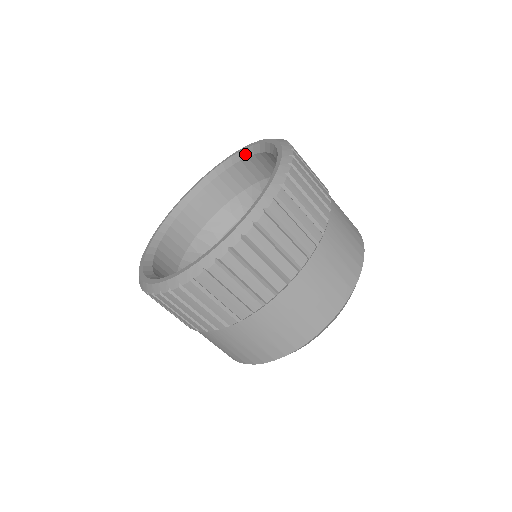
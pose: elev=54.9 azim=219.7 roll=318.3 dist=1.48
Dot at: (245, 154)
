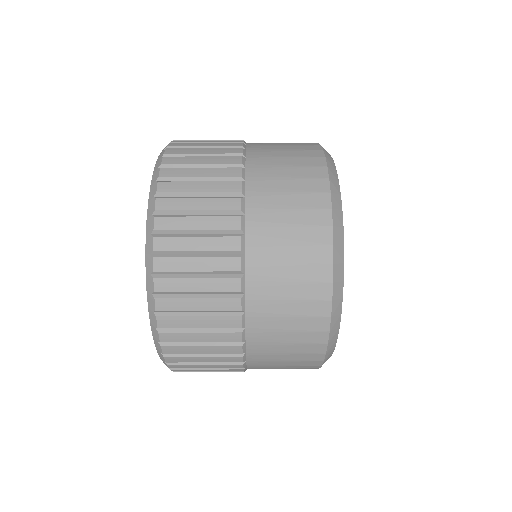
Dot at: occluded
